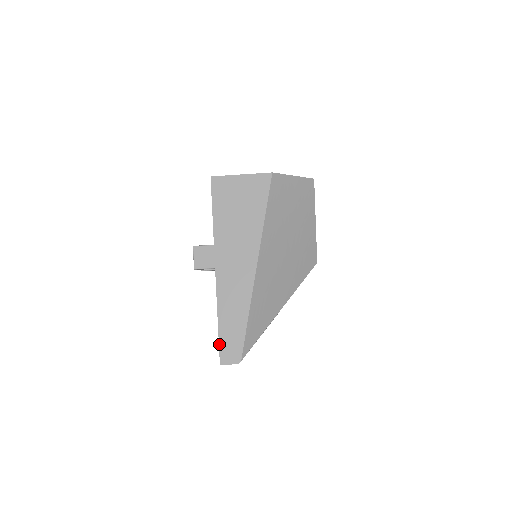
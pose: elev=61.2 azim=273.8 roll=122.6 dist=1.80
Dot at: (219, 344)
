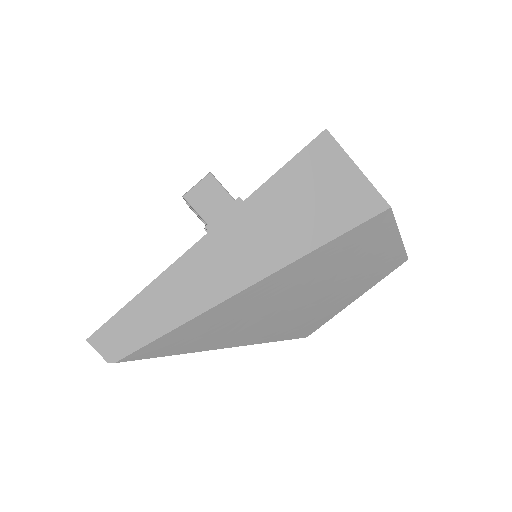
Dot at: (113, 316)
